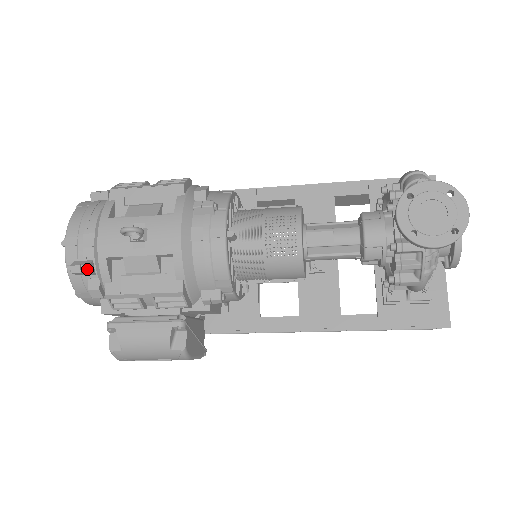
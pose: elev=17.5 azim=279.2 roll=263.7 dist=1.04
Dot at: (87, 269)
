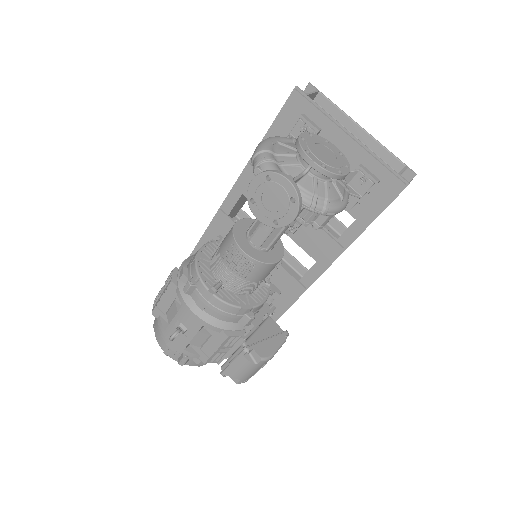
Dot at: (185, 360)
